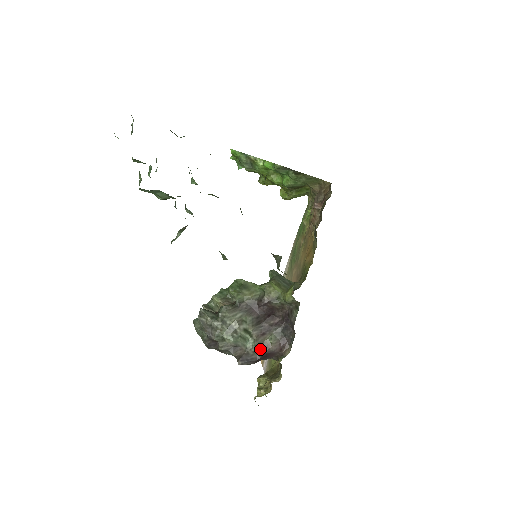
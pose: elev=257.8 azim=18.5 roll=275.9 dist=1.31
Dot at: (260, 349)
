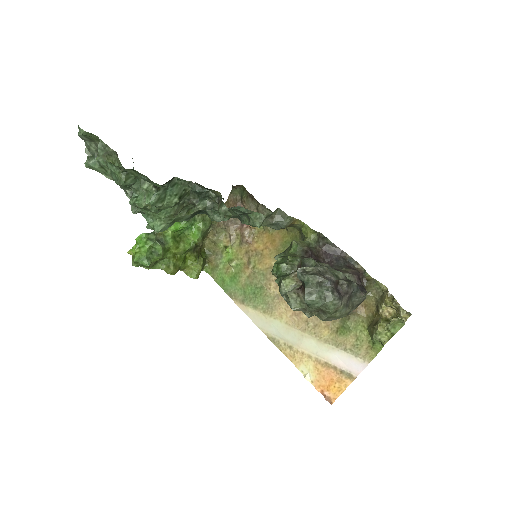
Dot at: (353, 276)
